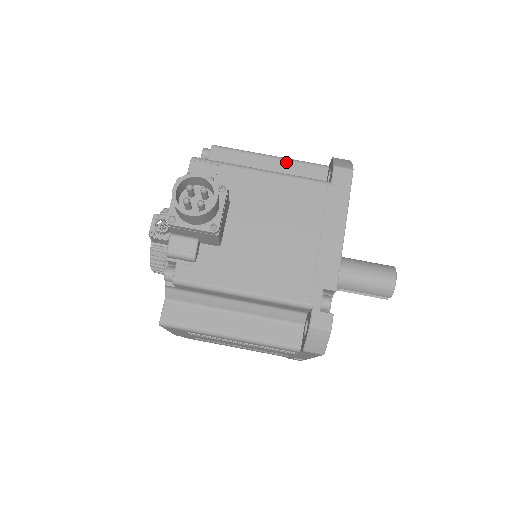
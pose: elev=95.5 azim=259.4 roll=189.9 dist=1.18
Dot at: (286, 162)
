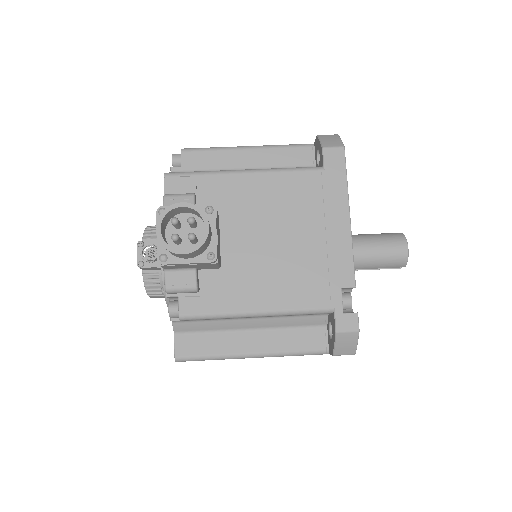
Dot at: (267, 150)
